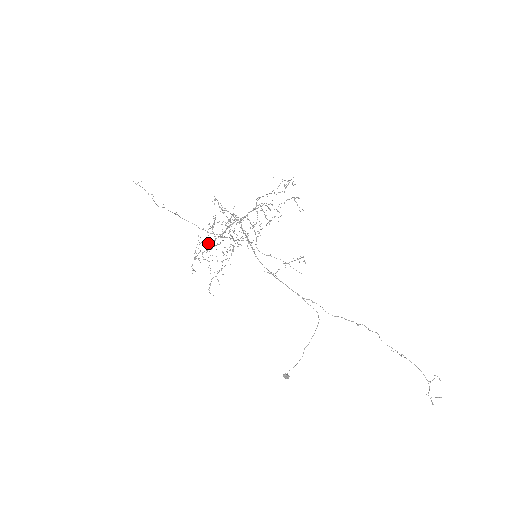
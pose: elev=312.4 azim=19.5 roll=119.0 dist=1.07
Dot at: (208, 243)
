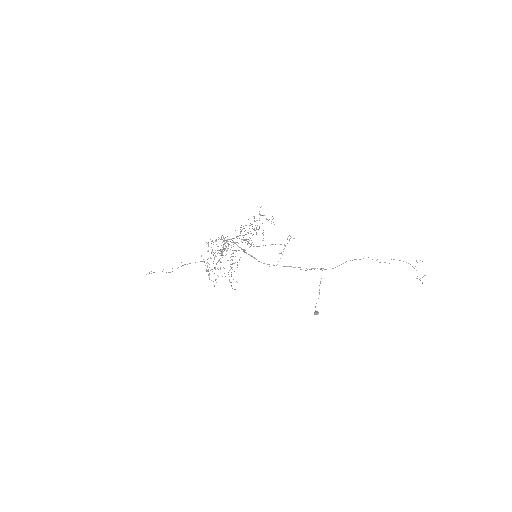
Dot at: occluded
